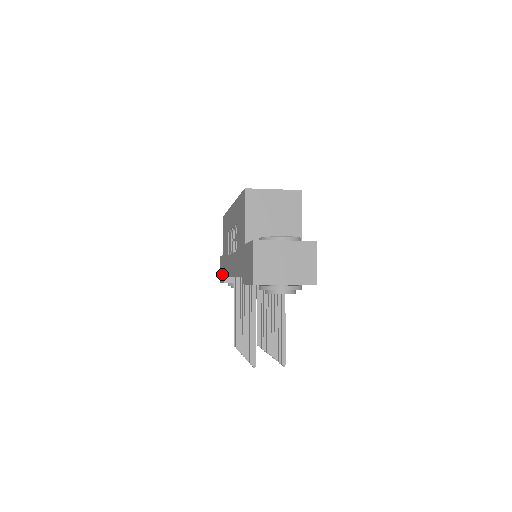
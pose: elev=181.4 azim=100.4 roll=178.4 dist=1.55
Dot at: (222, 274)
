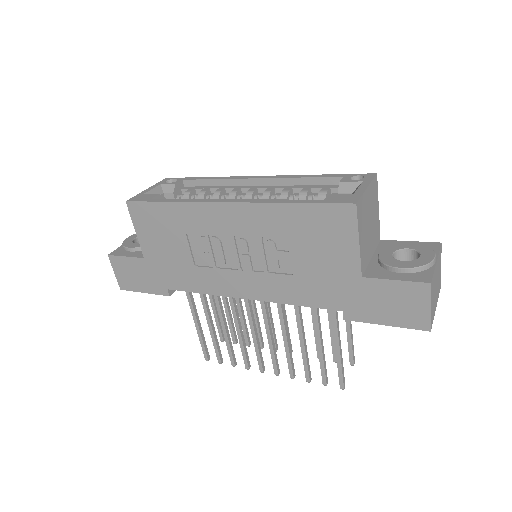
Dot at: (145, 283)
